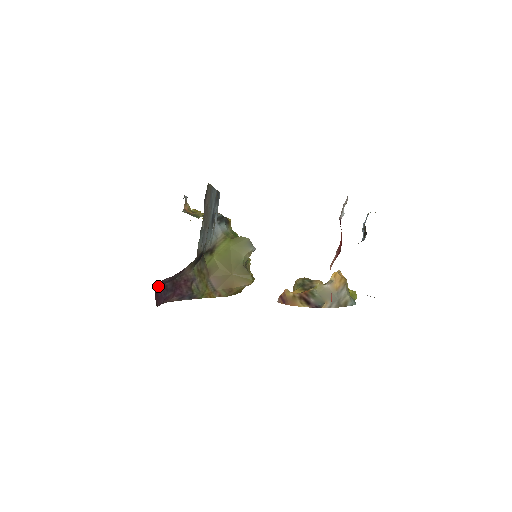
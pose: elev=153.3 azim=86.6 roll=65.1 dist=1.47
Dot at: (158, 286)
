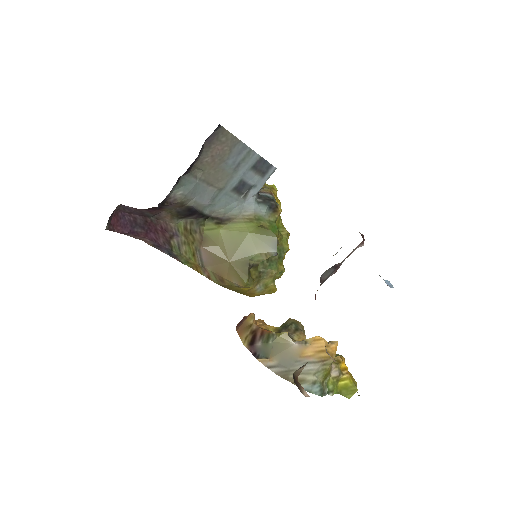
Dot at: (124, 211)
